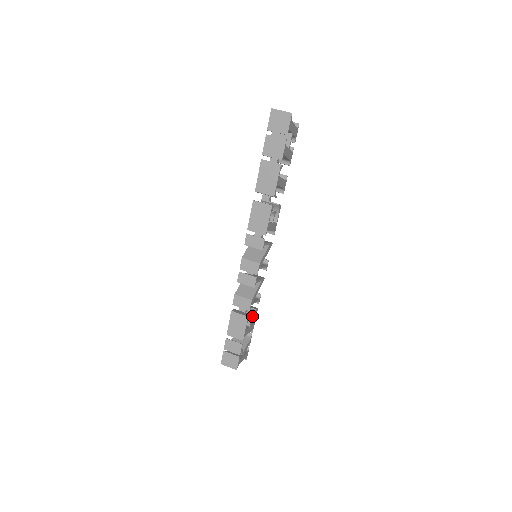
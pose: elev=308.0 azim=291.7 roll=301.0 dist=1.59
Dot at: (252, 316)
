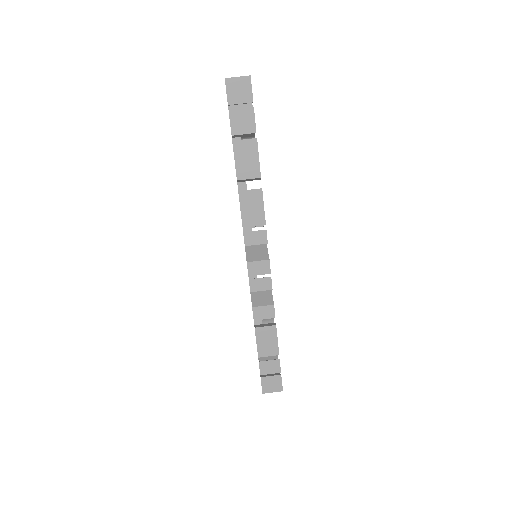
Dot at: occluded
